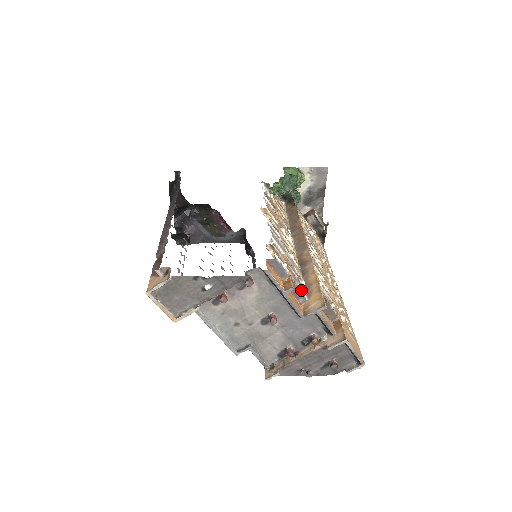
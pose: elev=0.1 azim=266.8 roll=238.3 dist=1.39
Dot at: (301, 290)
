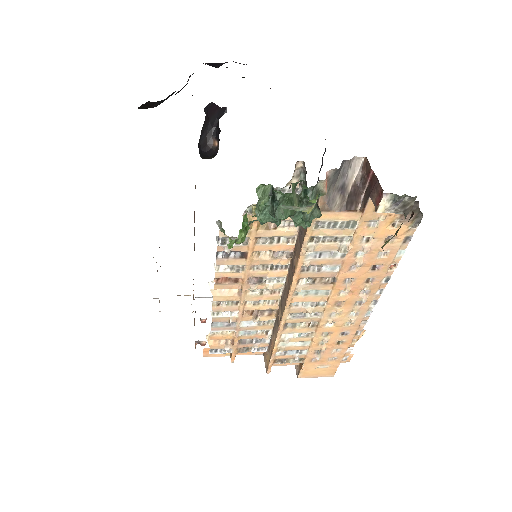
Dot at: (258, 347)
